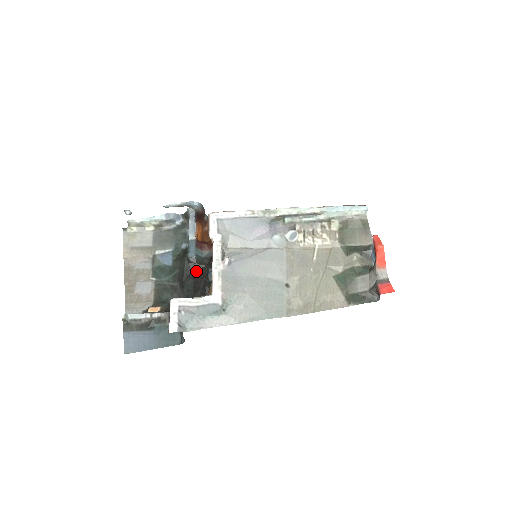
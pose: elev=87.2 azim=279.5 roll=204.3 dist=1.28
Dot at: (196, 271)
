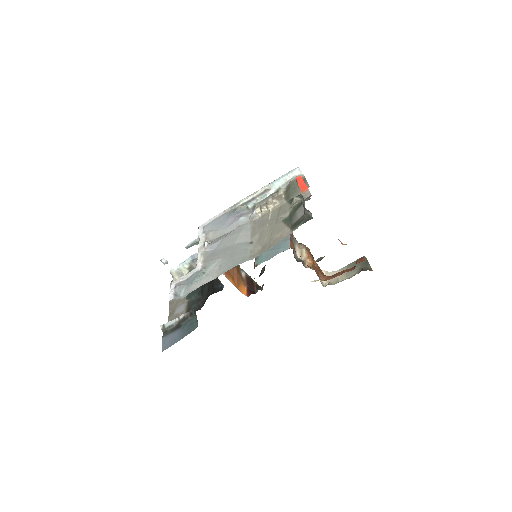
Dot at: occluded
